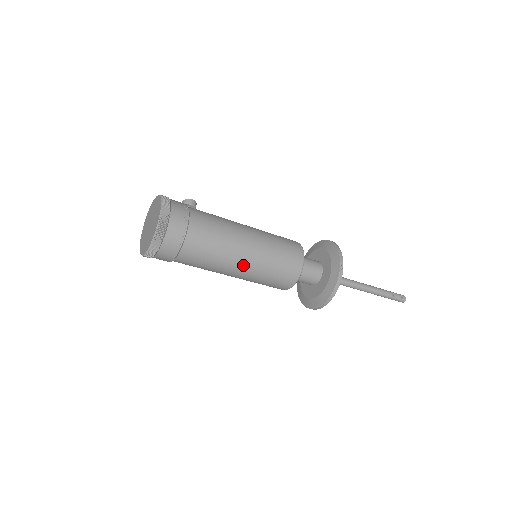
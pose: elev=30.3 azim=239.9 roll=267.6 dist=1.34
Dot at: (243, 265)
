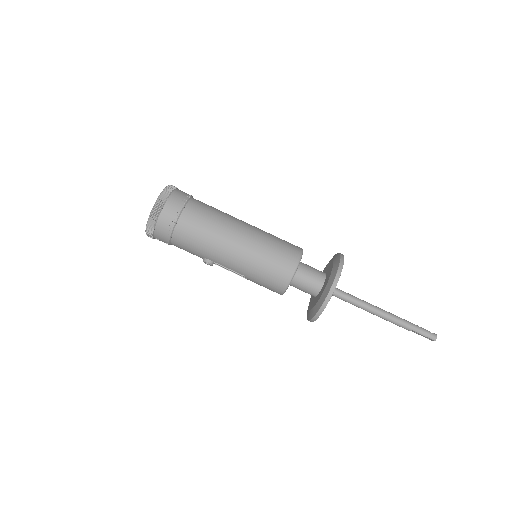
Dot at: (244, 230)
